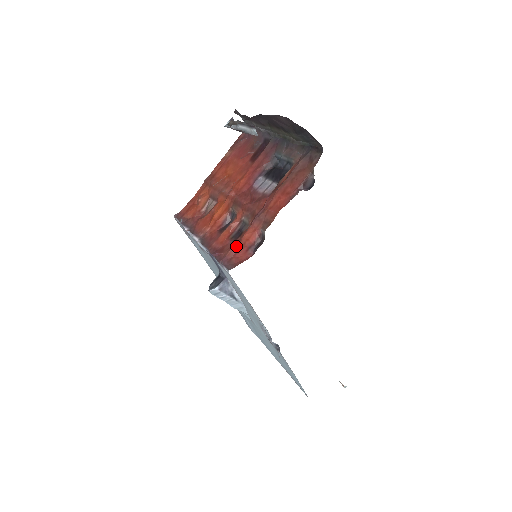
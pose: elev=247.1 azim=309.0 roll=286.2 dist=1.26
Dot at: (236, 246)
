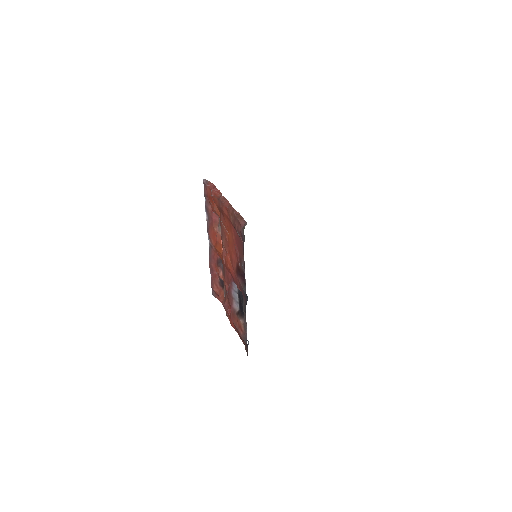
Dot at: (217, 292)
